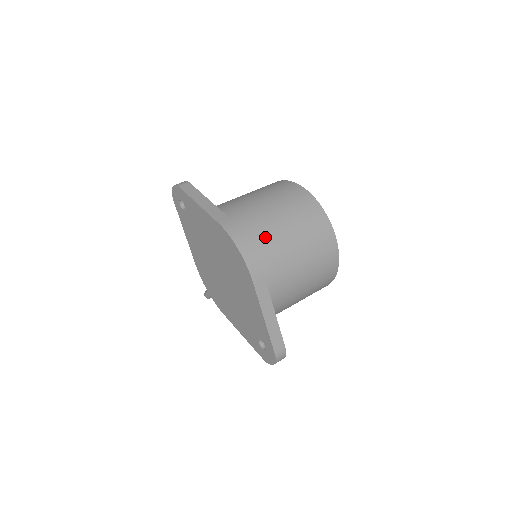
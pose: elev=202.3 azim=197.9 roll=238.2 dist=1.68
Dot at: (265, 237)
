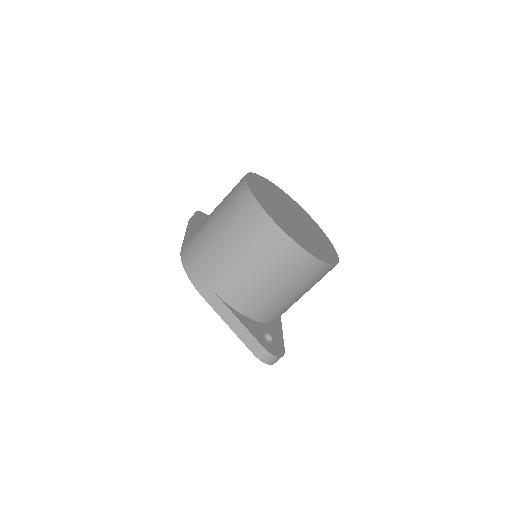
Dot at: (203, 250)
